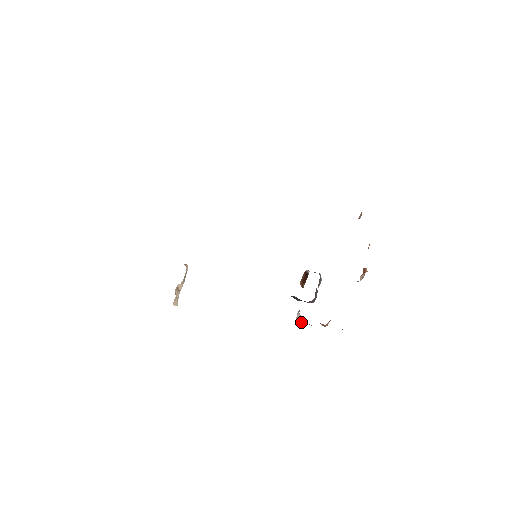
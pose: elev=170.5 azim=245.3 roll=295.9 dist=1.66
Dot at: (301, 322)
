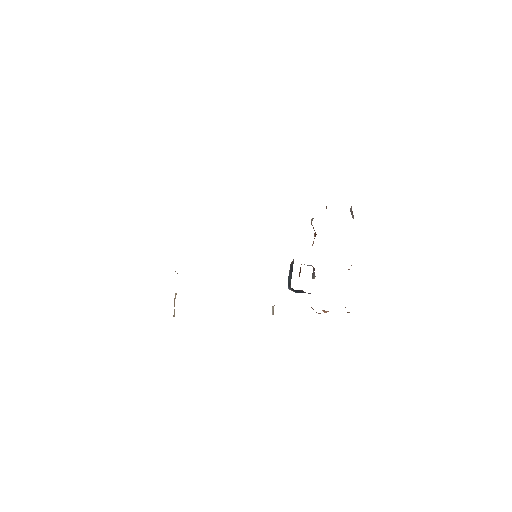
Dot at: occluded
